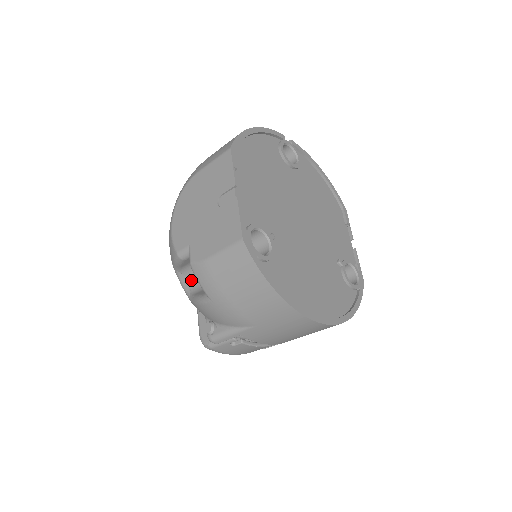
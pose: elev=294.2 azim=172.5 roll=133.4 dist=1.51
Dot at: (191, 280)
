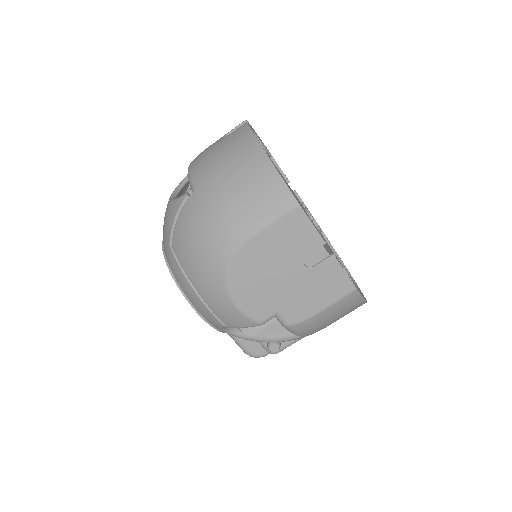
Dot at: occluded
